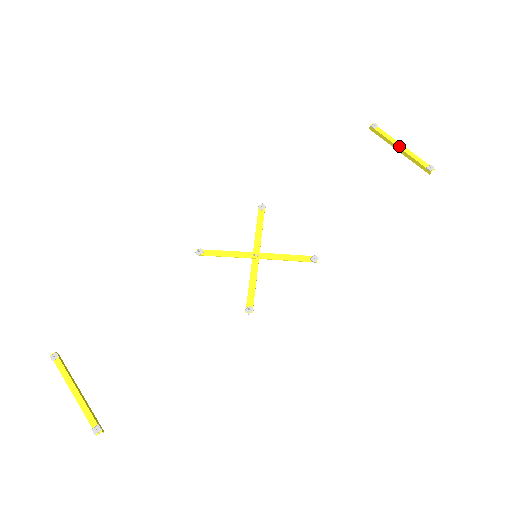
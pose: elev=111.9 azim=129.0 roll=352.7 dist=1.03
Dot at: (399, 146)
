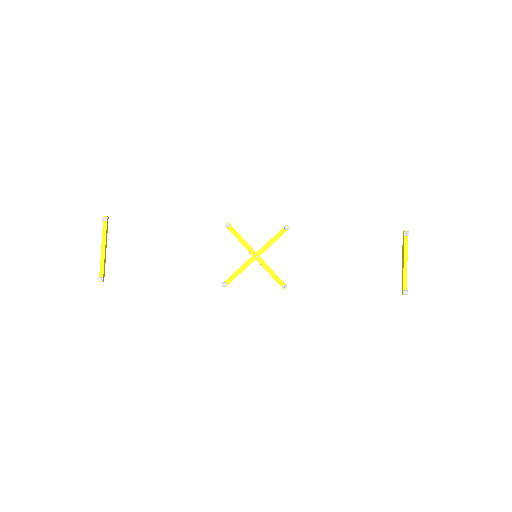
Dot at: (405, 261)
